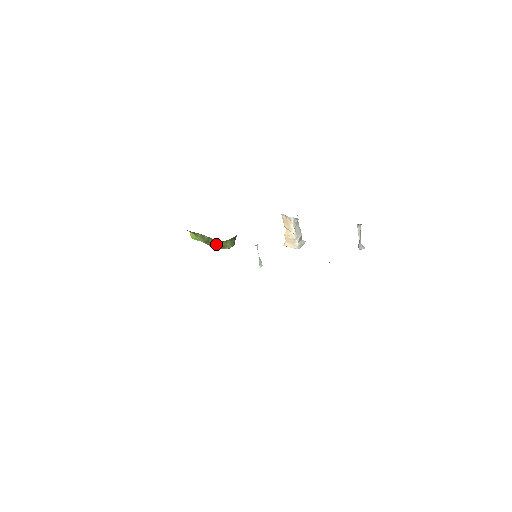
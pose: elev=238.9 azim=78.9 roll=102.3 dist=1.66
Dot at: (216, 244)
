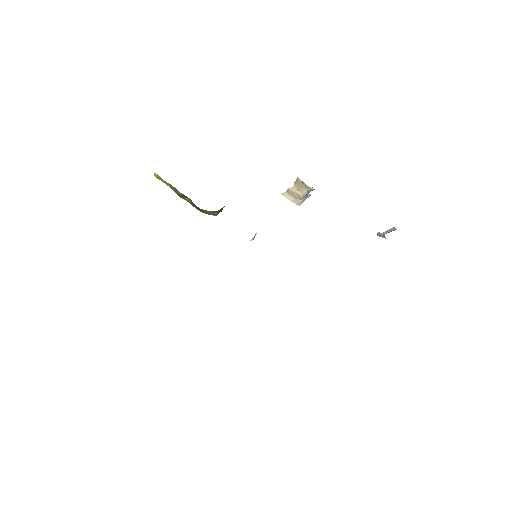
Dot at: (196, 207)
